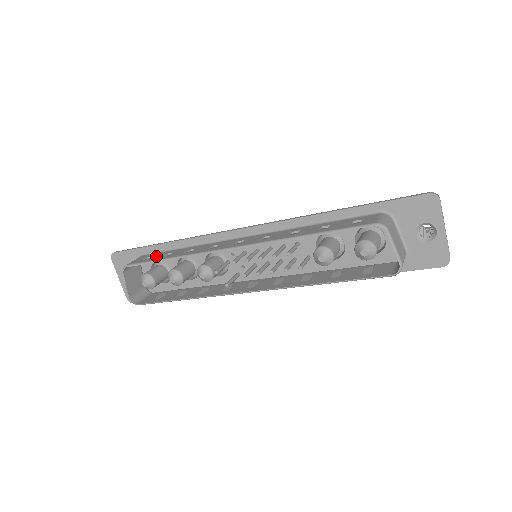
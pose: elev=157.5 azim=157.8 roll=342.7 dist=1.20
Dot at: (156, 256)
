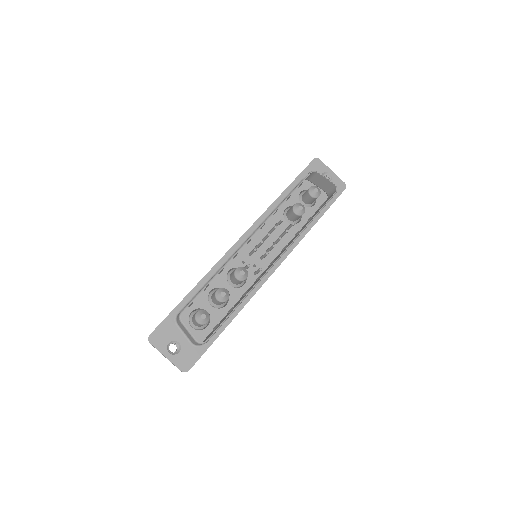
Dot at: occluded
